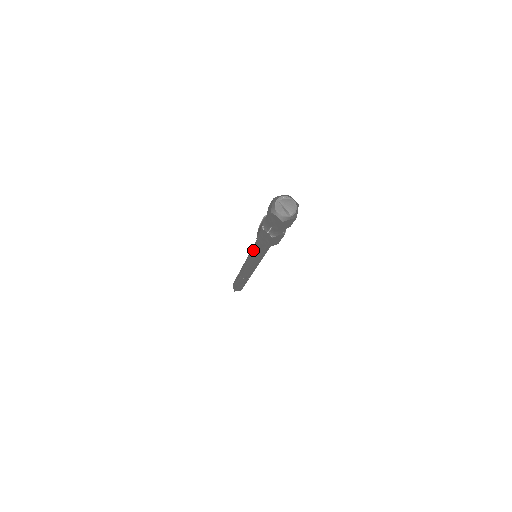
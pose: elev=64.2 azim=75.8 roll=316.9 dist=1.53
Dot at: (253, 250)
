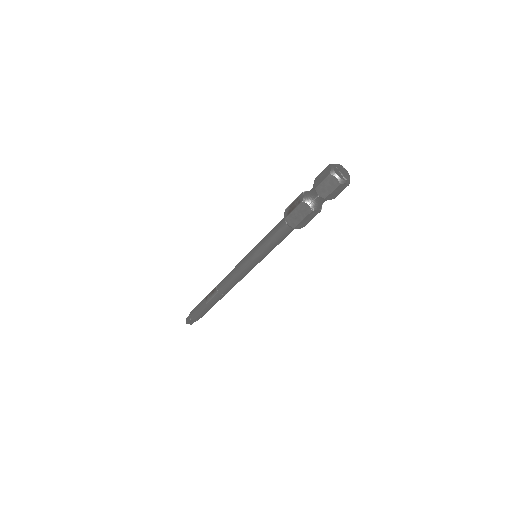
Dot at: (264, 242)
